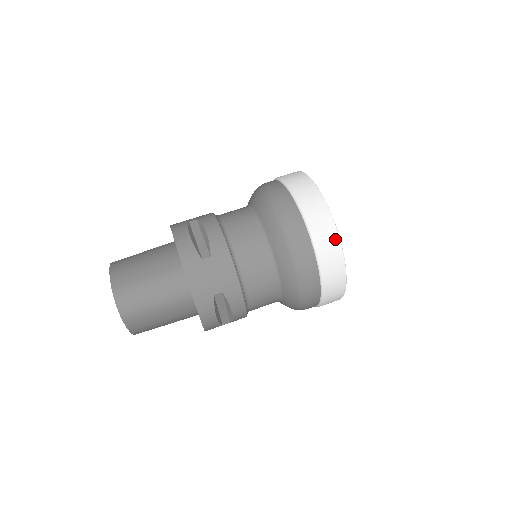
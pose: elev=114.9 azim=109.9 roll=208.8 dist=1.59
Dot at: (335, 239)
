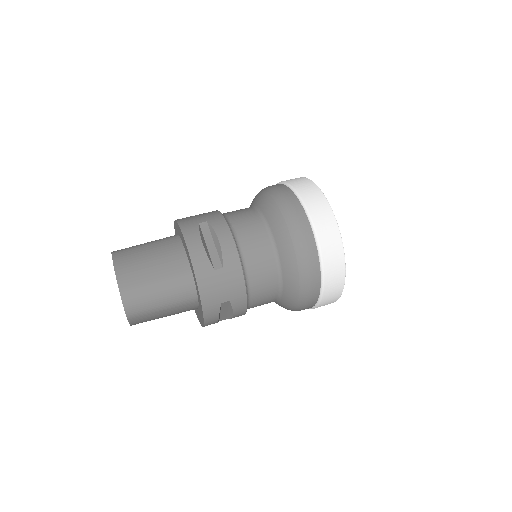
Dot at: (341, 262)
